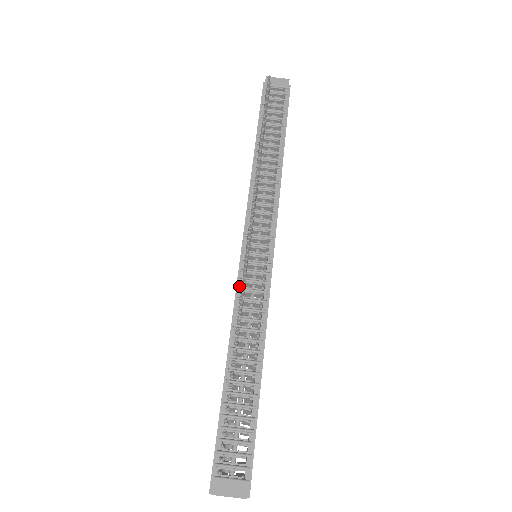
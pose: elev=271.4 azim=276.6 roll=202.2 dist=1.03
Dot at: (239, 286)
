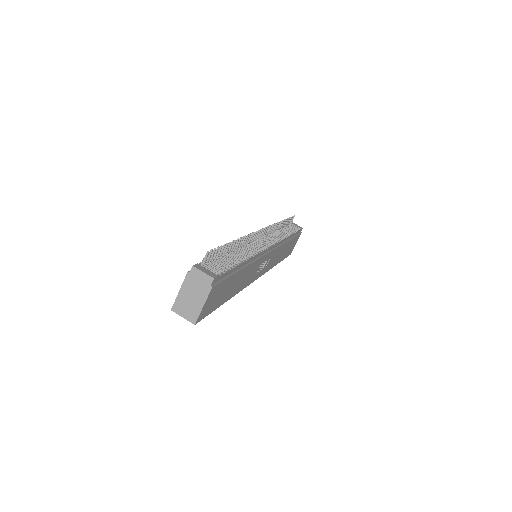
Dot at: occluded
